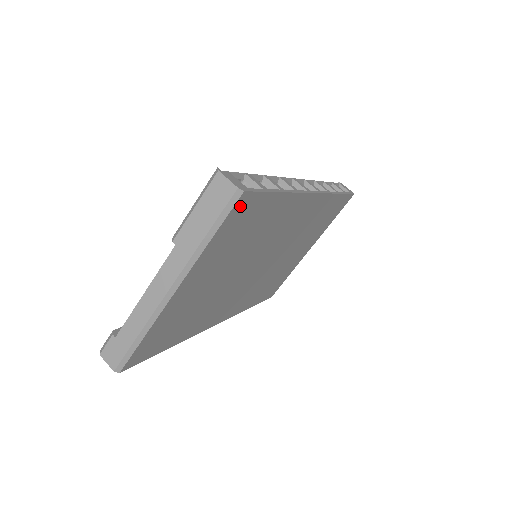
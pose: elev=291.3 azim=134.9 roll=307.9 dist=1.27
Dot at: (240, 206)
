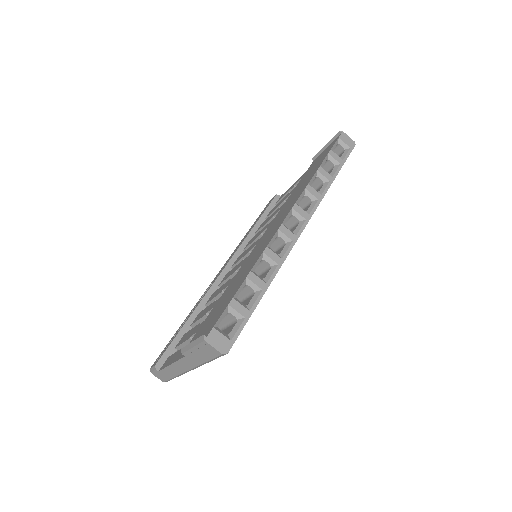
Dot at: occluded
